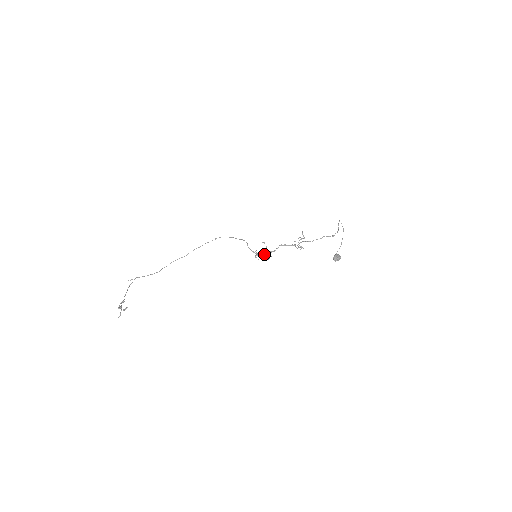
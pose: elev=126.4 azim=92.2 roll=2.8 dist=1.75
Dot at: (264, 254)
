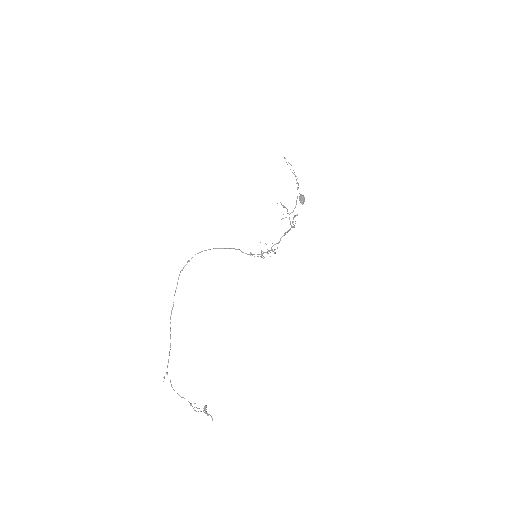
Dot at: occluded
